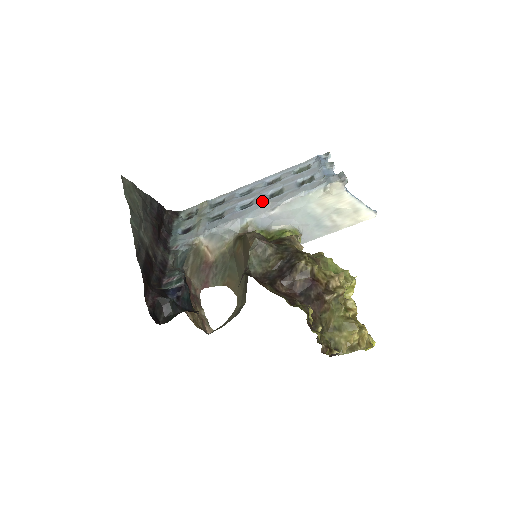
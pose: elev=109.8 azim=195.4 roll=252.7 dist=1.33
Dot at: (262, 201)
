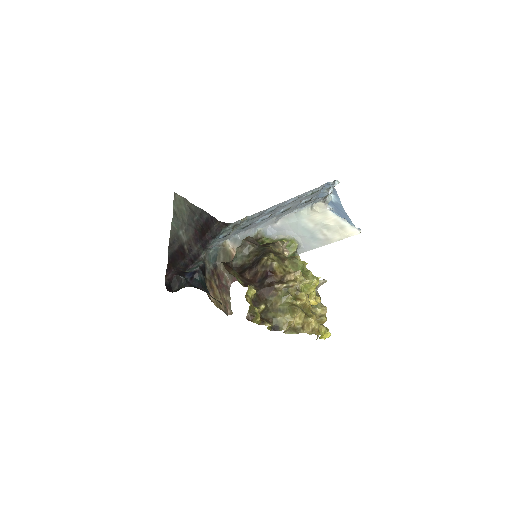
Dot at: (273, 216)
